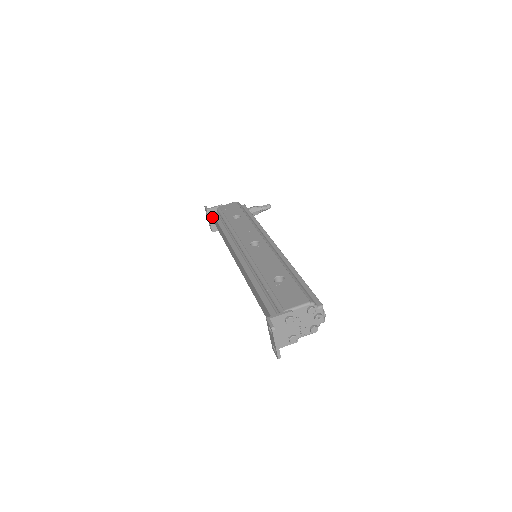
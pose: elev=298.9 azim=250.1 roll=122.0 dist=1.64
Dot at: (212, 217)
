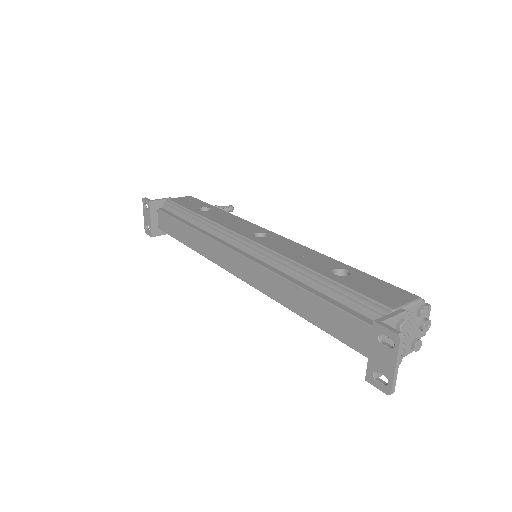
Dot at: (155, 214)
